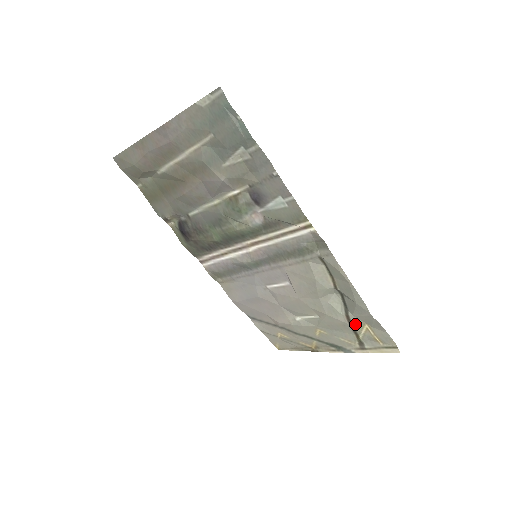
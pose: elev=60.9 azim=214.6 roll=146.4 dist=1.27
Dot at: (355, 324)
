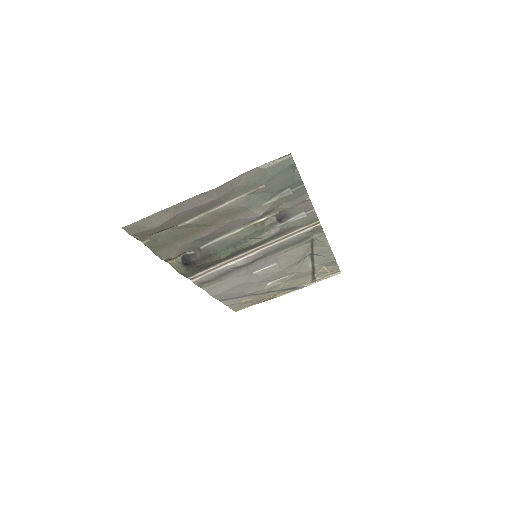
Dot at: (316, 269)
